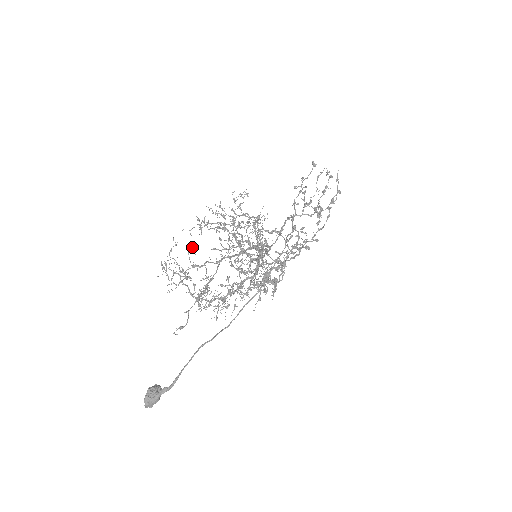
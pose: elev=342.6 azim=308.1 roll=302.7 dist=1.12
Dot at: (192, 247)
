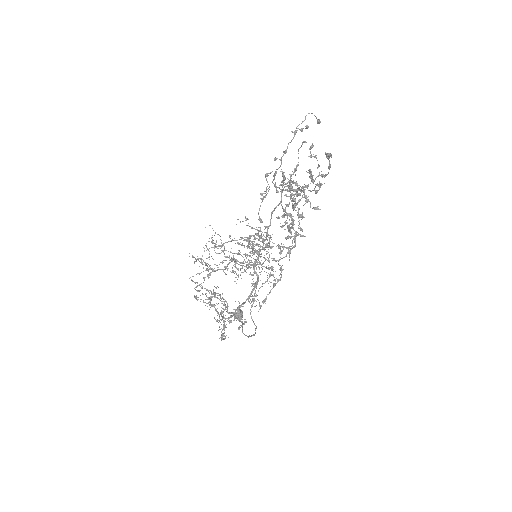
Dot at: (202, 287)
